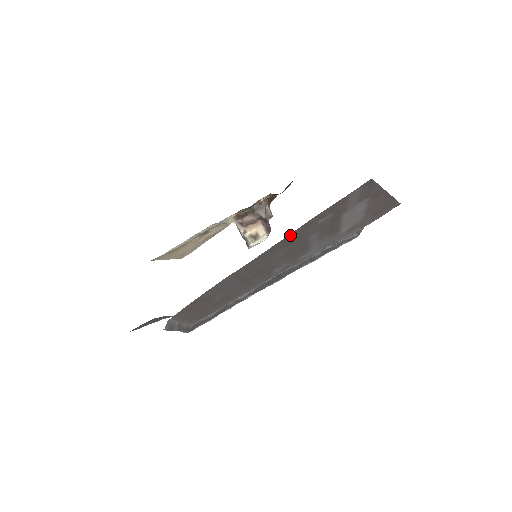
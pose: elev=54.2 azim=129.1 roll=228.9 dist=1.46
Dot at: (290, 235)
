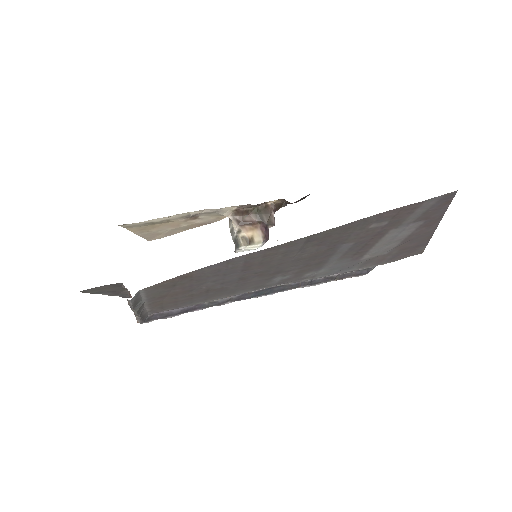
Dot at: (338, 228)
